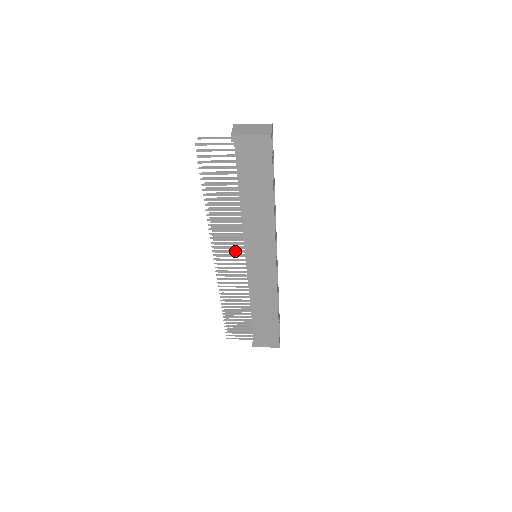
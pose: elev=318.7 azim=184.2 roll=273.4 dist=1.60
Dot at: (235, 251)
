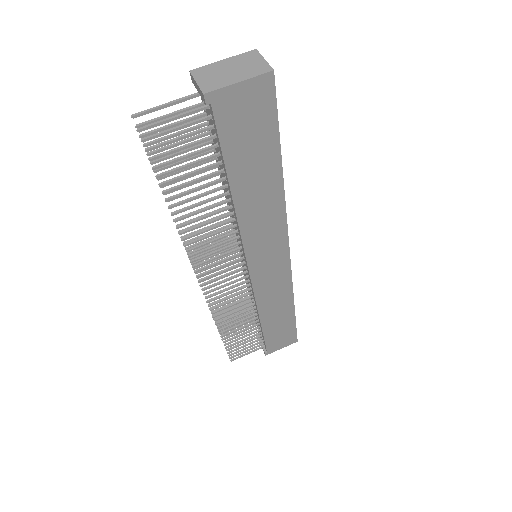
Dot at: (229, 263)
